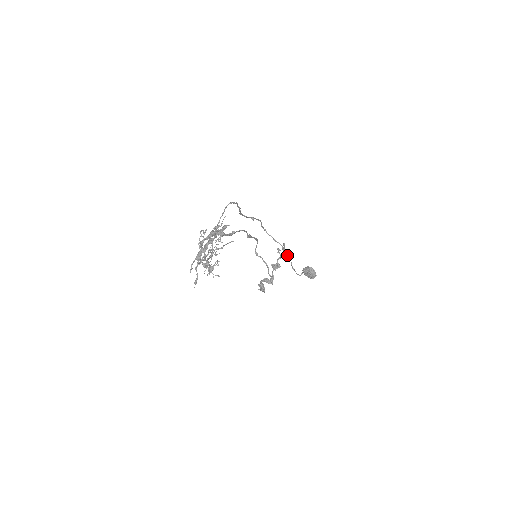
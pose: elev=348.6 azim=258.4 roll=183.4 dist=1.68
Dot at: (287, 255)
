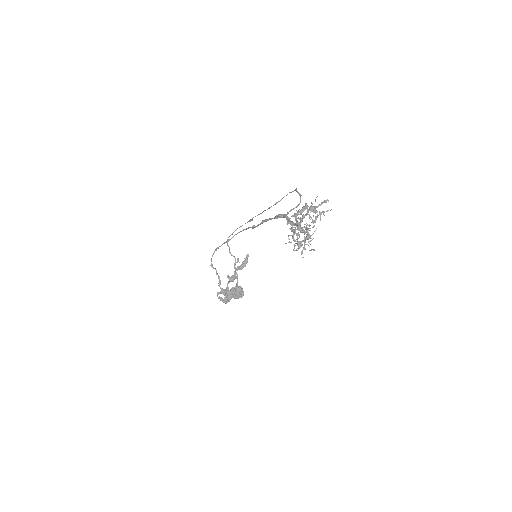
Dot at: (235, 269)
